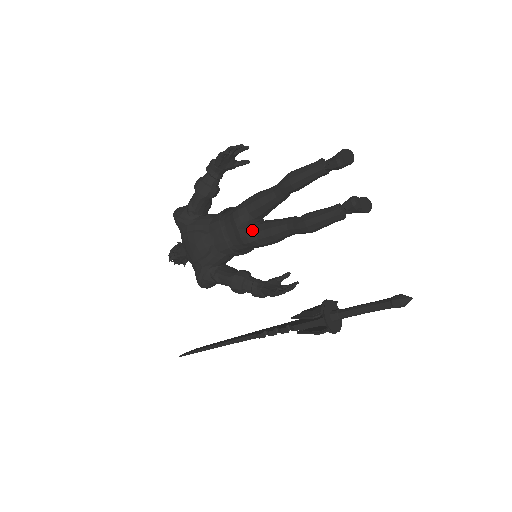
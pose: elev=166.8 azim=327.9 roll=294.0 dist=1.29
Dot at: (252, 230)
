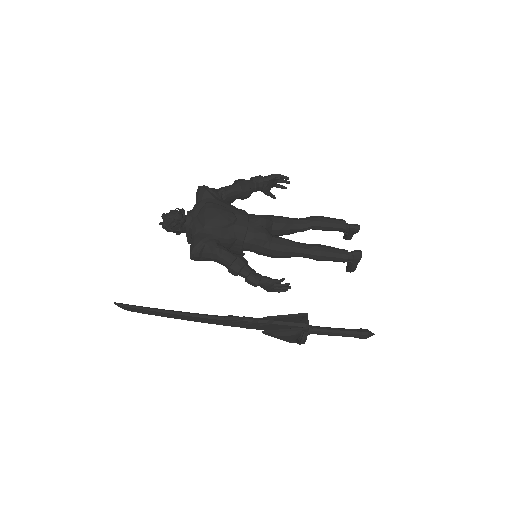
Dot at: (270, 234)
